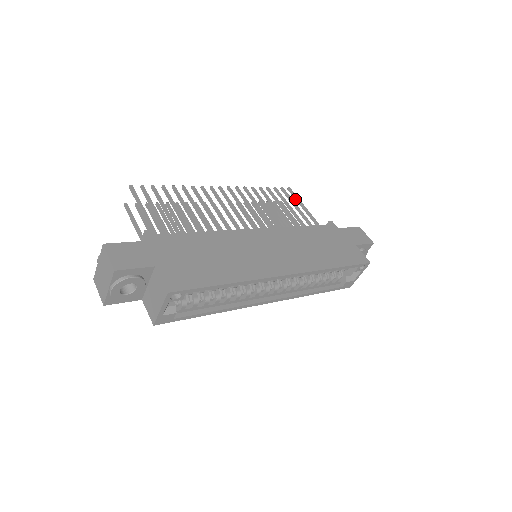
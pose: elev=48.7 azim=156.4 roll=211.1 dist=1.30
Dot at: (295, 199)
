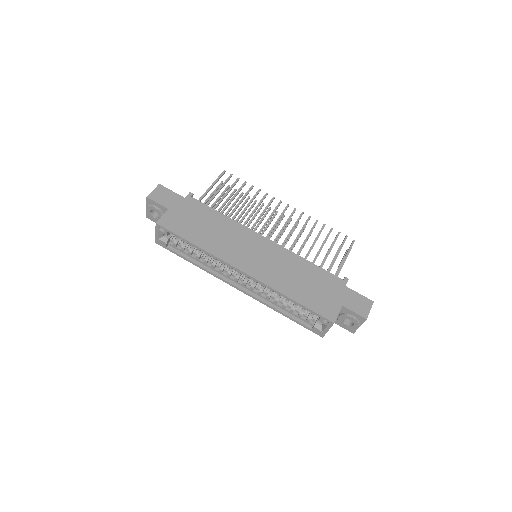
Dot at: (348, 250)
